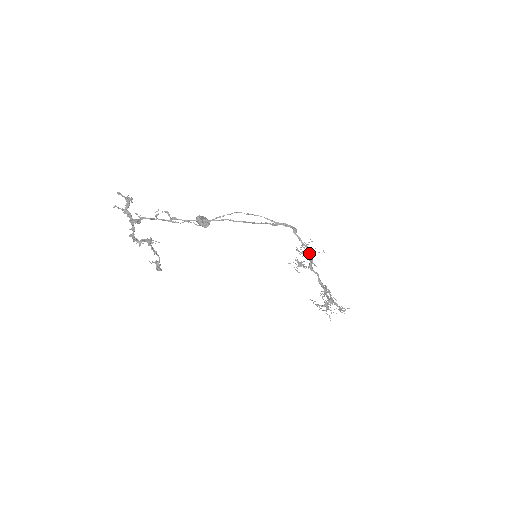
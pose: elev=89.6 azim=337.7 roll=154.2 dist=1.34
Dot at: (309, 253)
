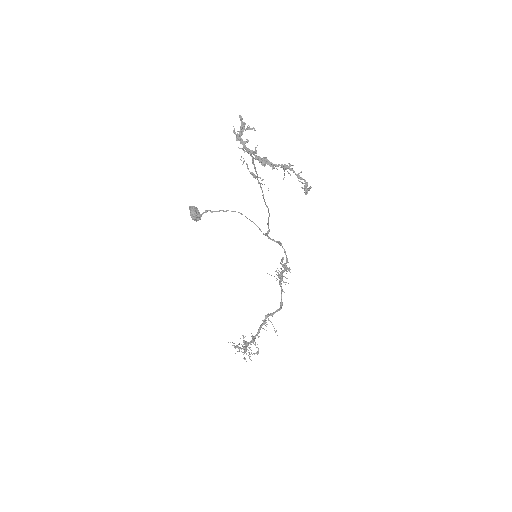
Dot at: (285, 268)
